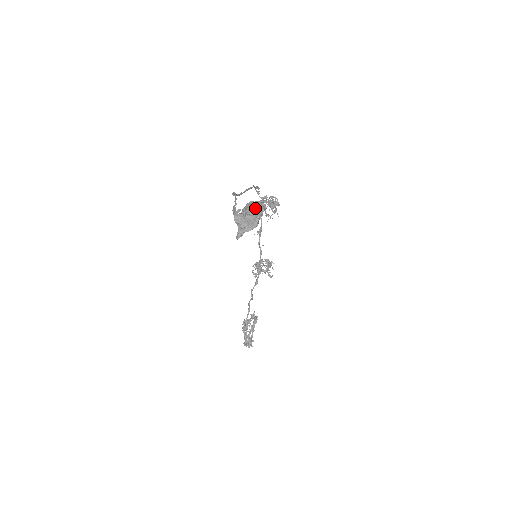
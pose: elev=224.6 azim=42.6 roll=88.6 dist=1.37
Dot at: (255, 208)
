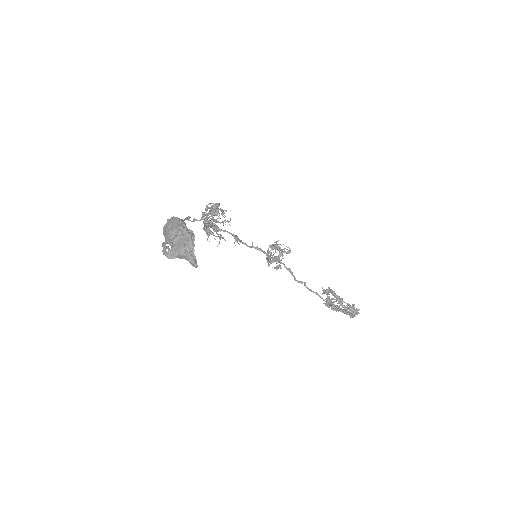
Dot at: (170, 227)
